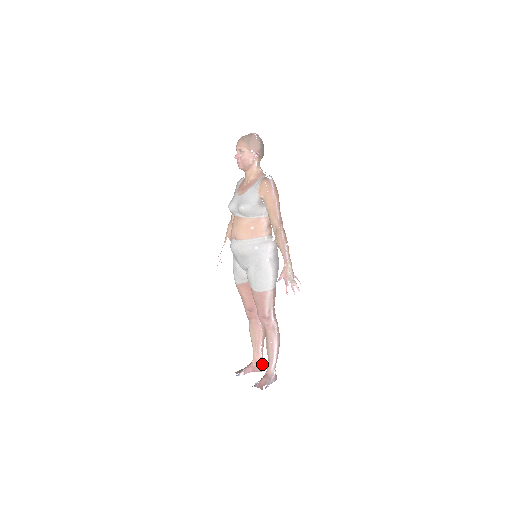
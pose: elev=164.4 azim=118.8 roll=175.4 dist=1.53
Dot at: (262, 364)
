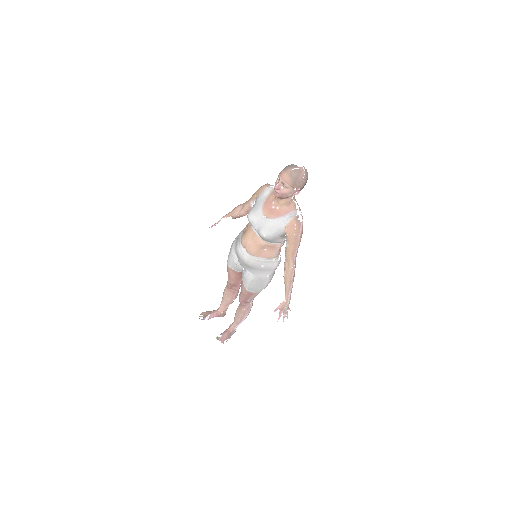
Dot at: (225, 312)
